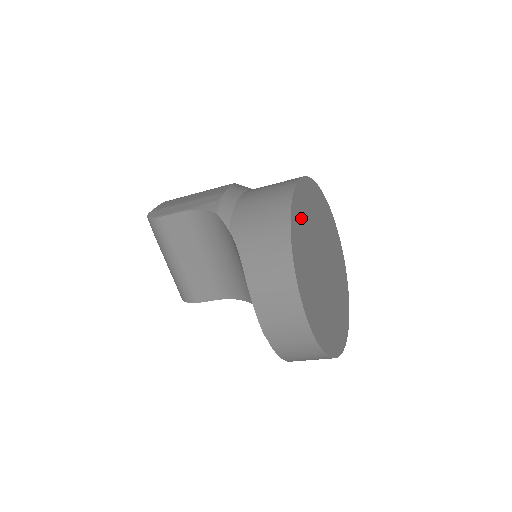
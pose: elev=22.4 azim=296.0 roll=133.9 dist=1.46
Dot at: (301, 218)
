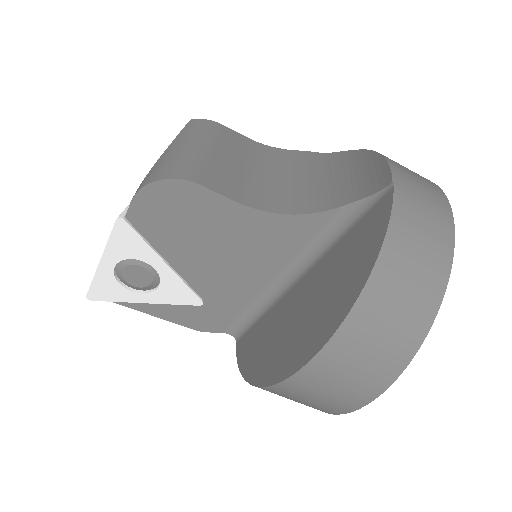
Dot at: occluded
